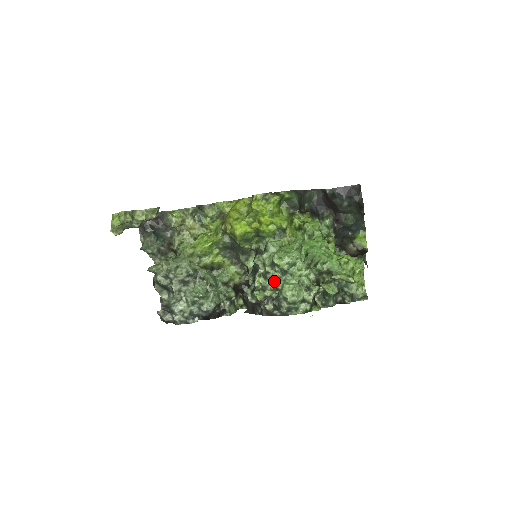
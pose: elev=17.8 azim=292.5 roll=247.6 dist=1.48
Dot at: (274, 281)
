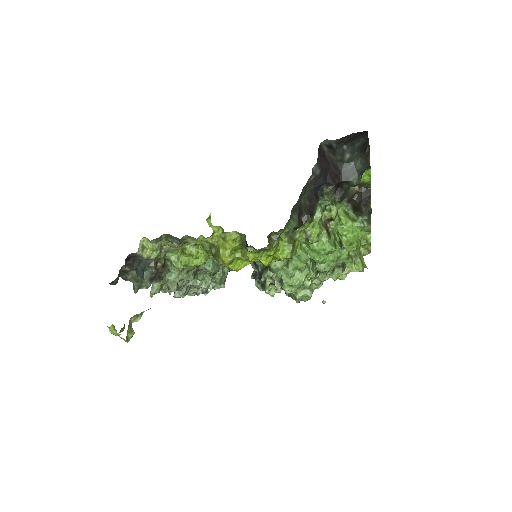
Dot at: occluded
